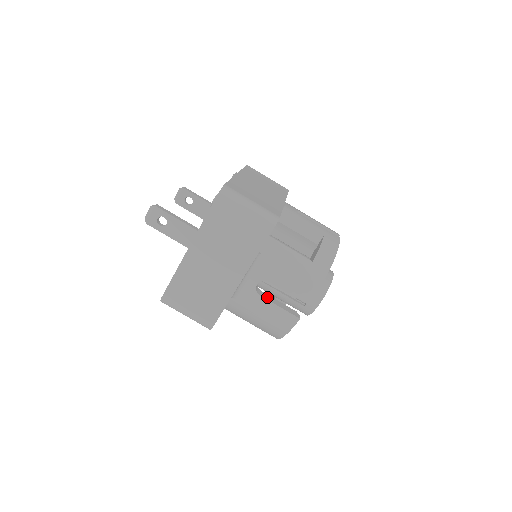
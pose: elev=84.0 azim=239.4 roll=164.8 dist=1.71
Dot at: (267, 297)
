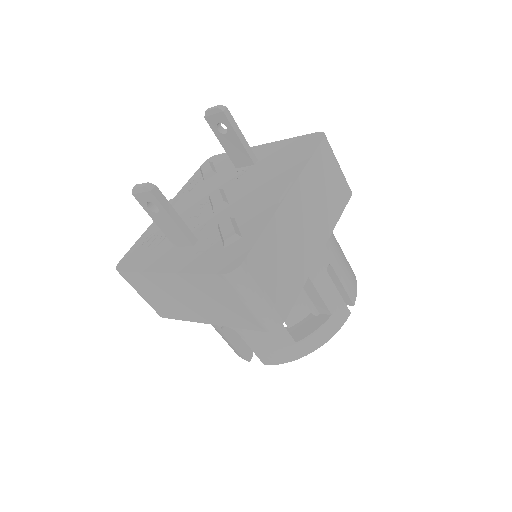
Dot at: (230, 332)
